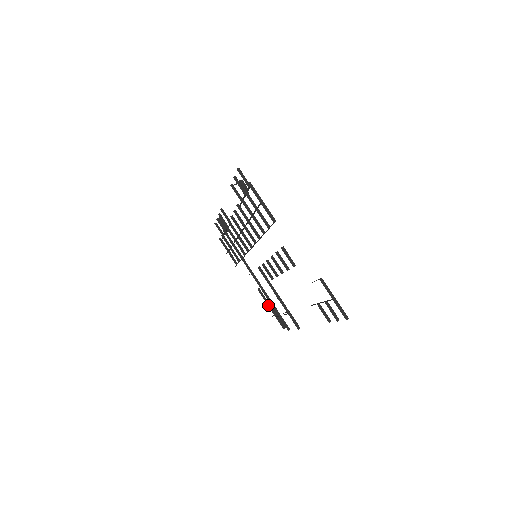
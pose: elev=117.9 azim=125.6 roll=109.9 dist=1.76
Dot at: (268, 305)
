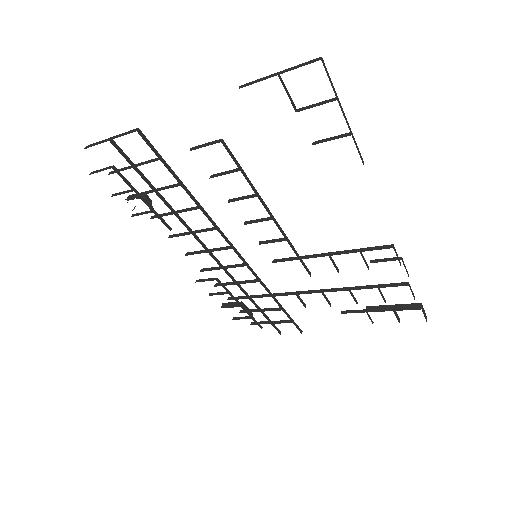
Dot at: occluded
